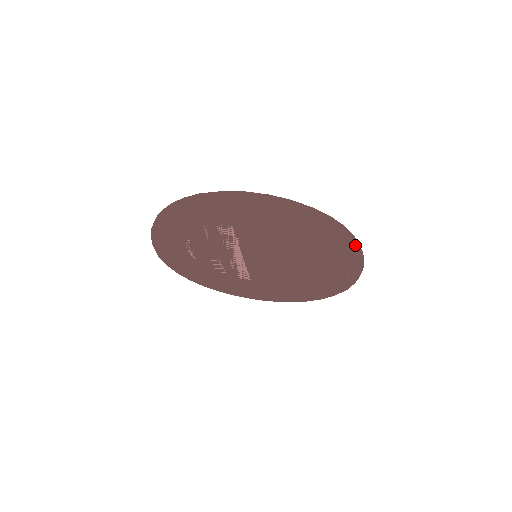
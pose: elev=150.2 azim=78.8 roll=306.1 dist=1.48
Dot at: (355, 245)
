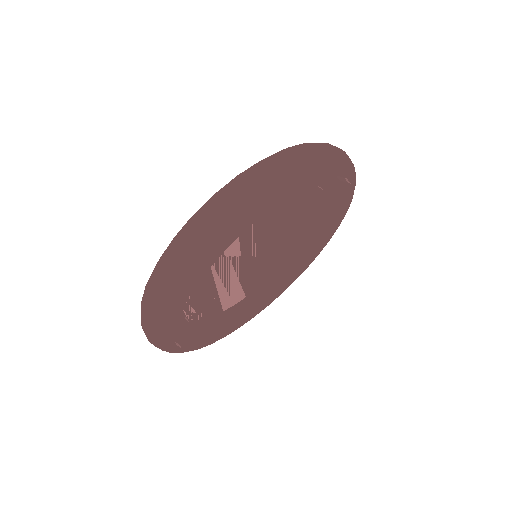
Dot at: occluded
